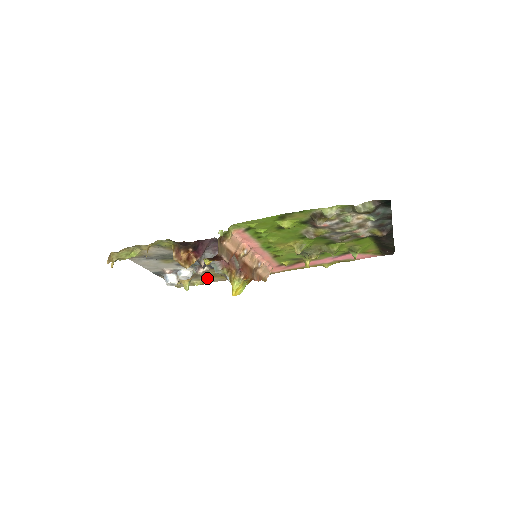
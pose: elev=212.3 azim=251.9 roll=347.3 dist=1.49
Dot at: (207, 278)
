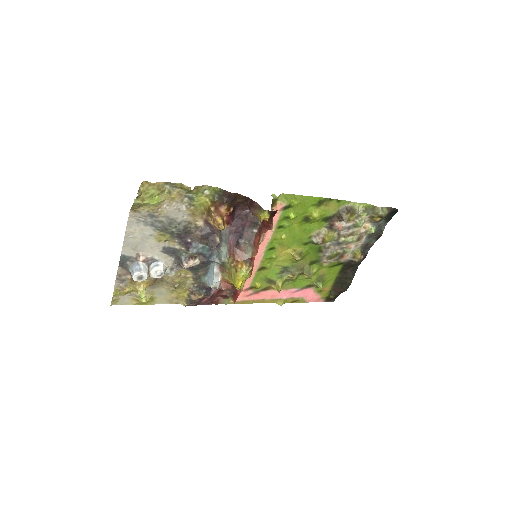
Dot at: (162, 292)
